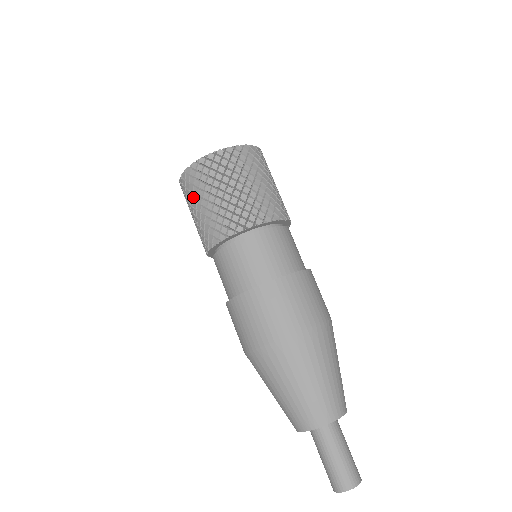
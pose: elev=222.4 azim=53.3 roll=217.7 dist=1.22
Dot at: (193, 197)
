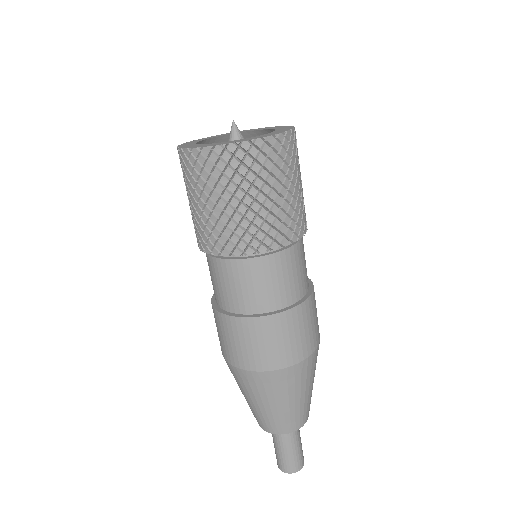
Dot at: (185, 185)
